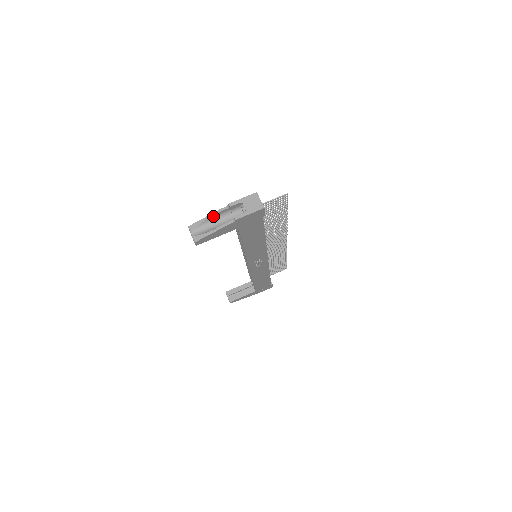
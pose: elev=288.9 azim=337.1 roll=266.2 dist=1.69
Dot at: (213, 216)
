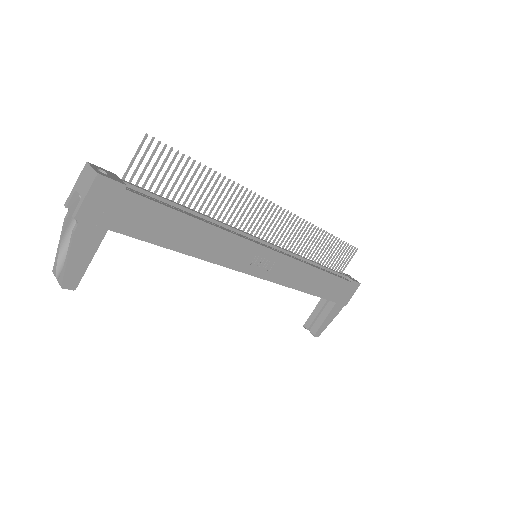
Dot at: (64, 236)
